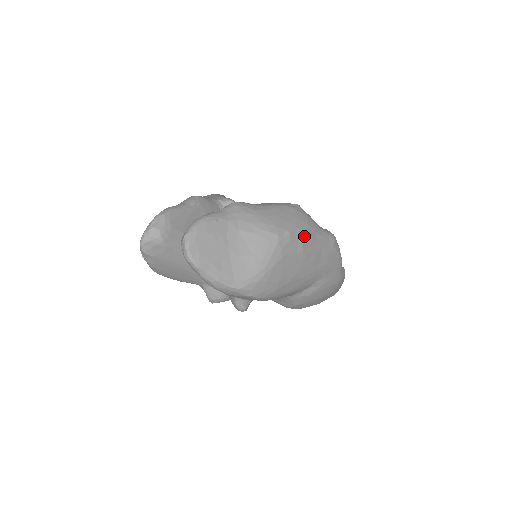
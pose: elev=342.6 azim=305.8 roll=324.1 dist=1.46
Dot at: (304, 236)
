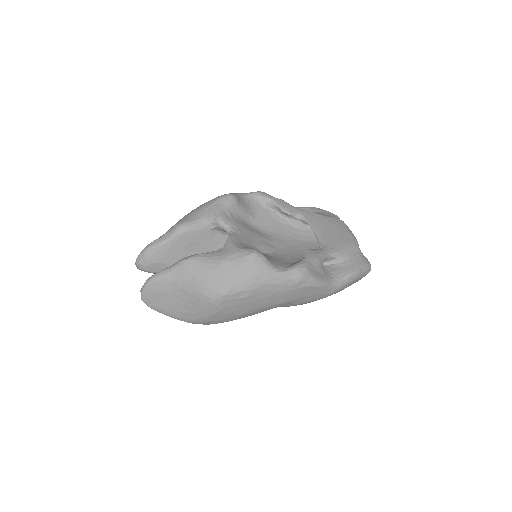
Dot at: (245, 293)
